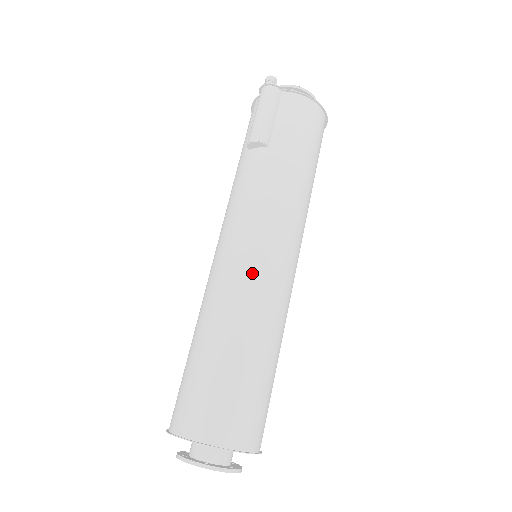
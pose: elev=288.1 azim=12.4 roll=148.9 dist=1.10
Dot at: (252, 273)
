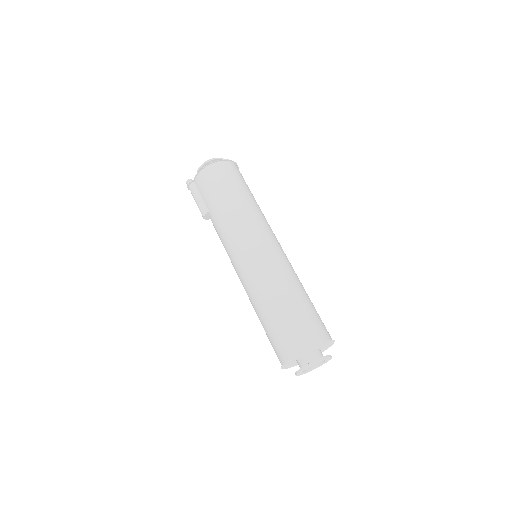
Dot at: (244, 273)
